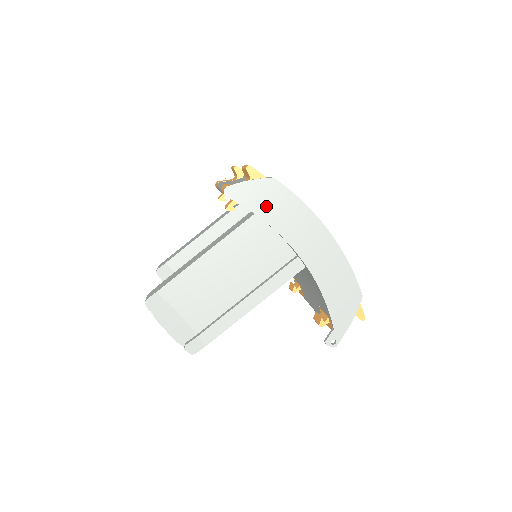
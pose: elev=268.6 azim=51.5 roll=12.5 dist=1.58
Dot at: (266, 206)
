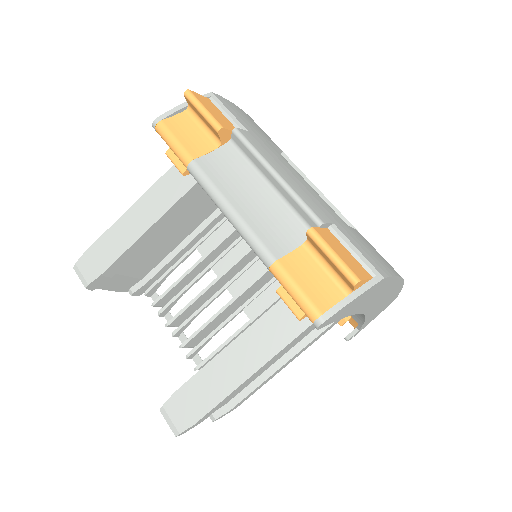
Dot at: (358, 305)
